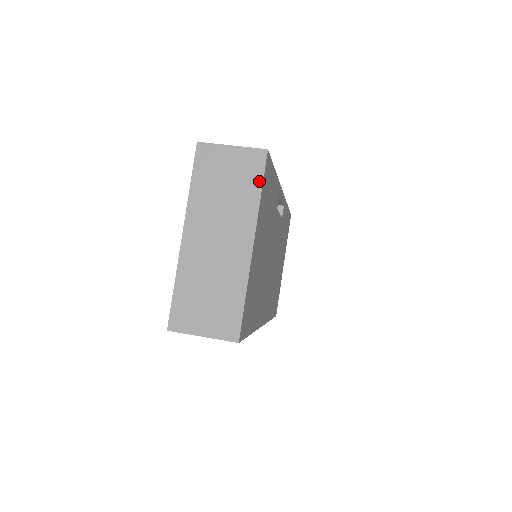
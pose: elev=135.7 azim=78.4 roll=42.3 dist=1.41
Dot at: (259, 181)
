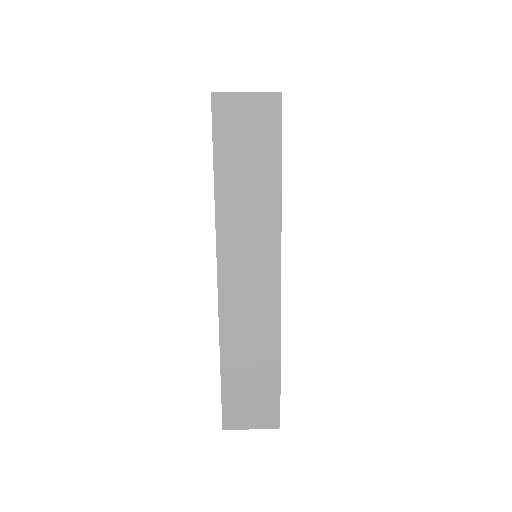
Dot at: occluded
